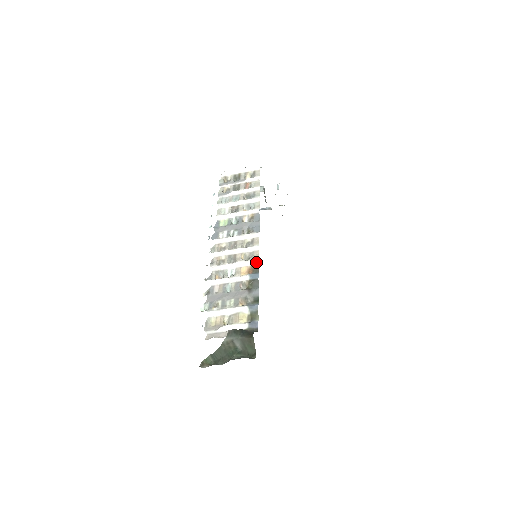
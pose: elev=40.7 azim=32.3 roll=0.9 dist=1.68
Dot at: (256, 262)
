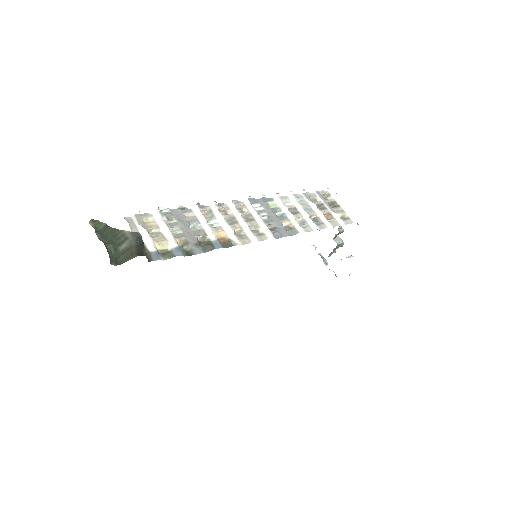
Dot at: (236, 242)
